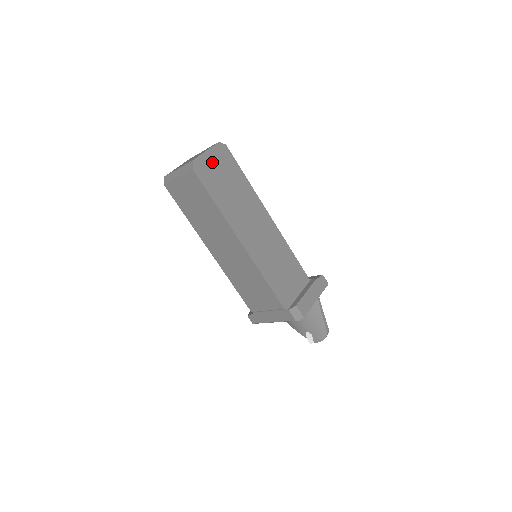
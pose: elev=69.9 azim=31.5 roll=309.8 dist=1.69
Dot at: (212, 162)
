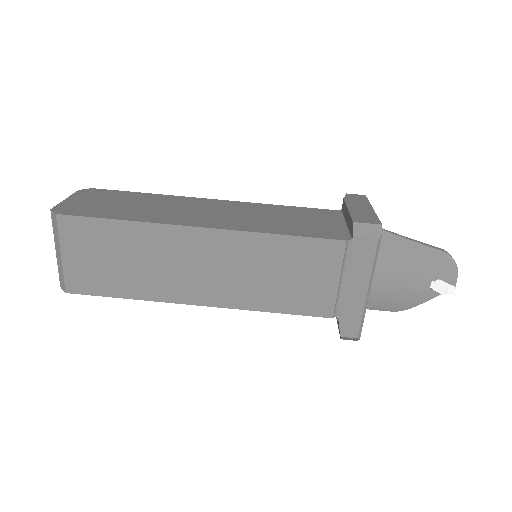
Dot at: (83, 202)
